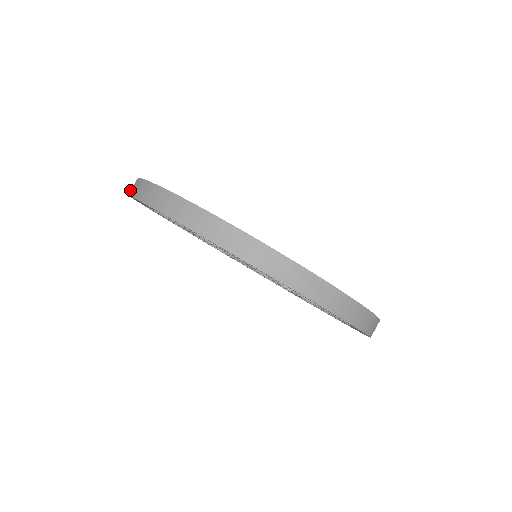
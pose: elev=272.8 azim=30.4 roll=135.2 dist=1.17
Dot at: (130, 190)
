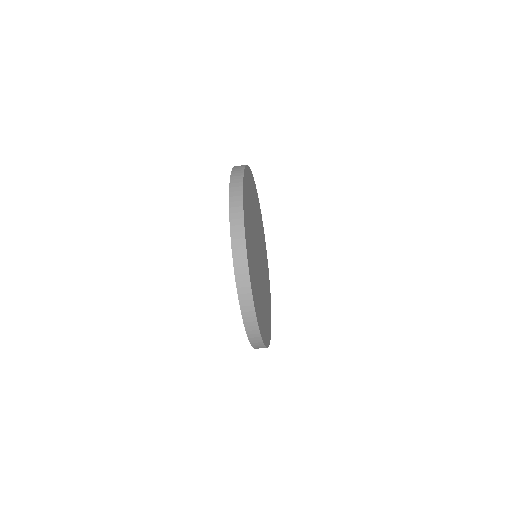
Dot at: (238, 270)
